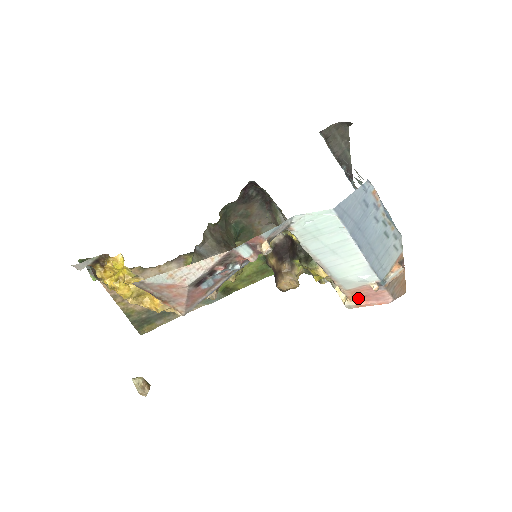
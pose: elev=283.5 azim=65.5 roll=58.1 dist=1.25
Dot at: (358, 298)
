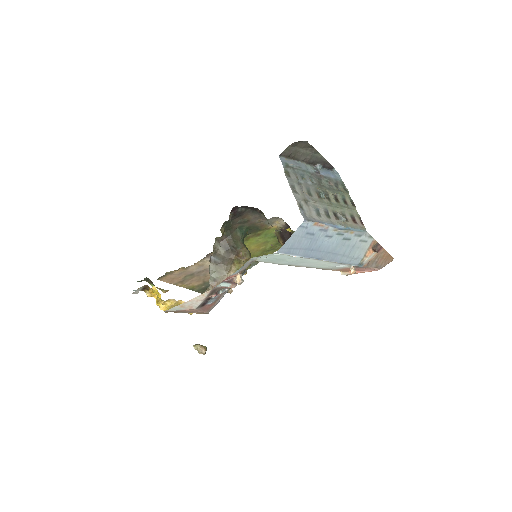
Dot at: (349, 271)
